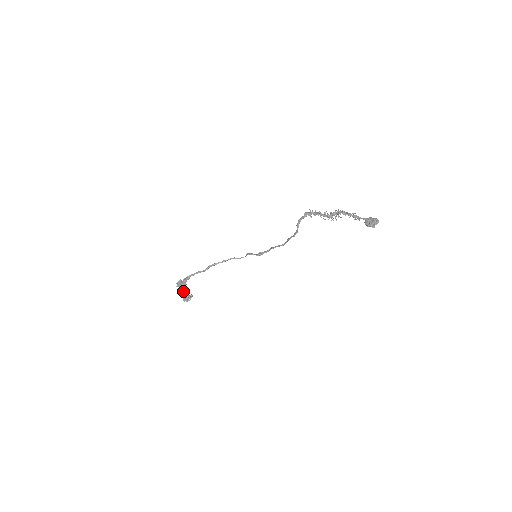
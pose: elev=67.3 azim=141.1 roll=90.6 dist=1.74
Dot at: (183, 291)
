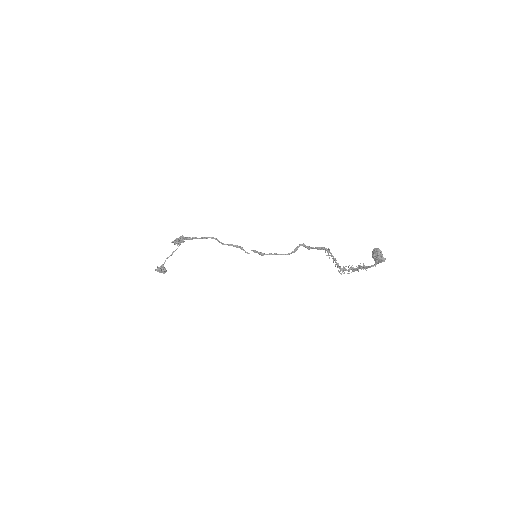
Dot at: (168, 257)
